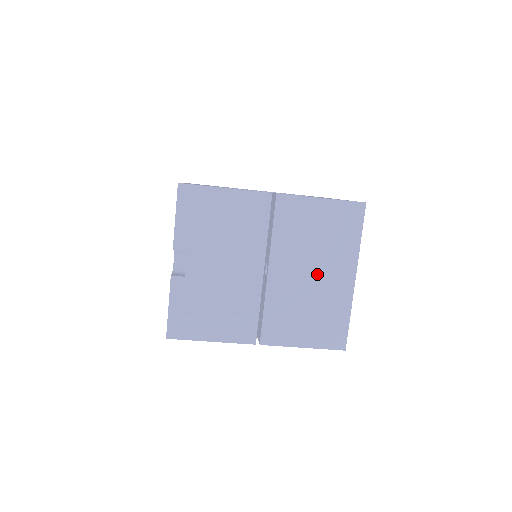
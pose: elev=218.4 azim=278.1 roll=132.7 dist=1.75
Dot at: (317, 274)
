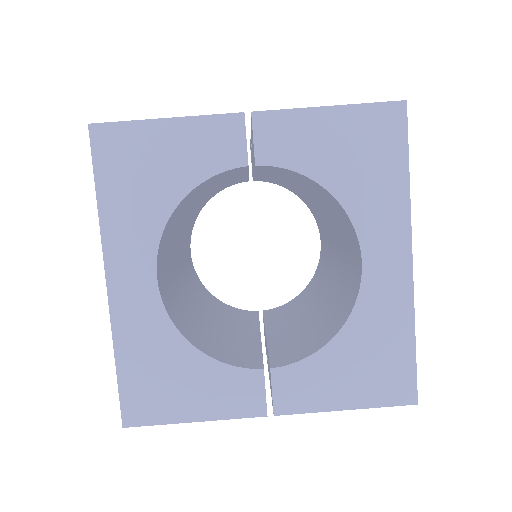
Dot at: occluded
